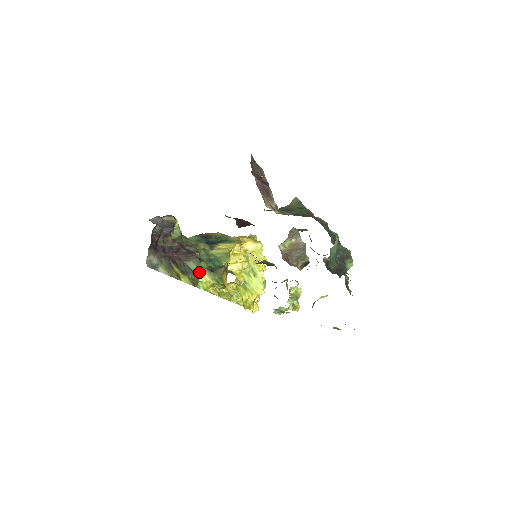
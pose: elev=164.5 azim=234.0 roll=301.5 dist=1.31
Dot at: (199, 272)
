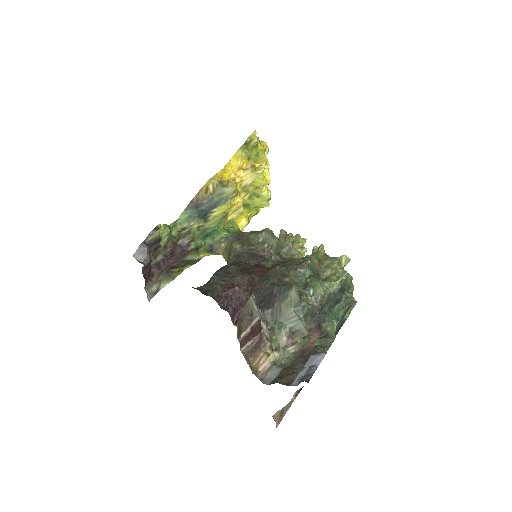
Dot at: (199, 256)
